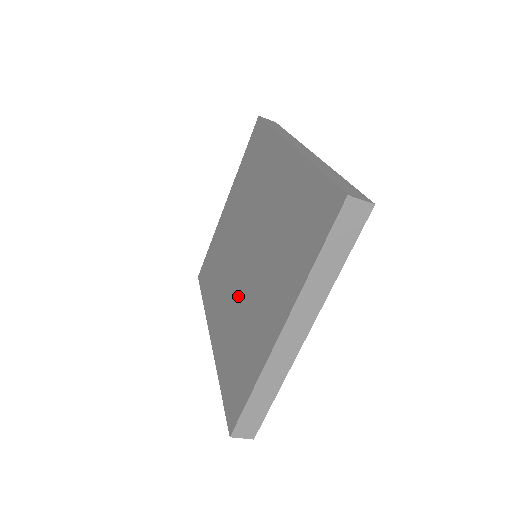
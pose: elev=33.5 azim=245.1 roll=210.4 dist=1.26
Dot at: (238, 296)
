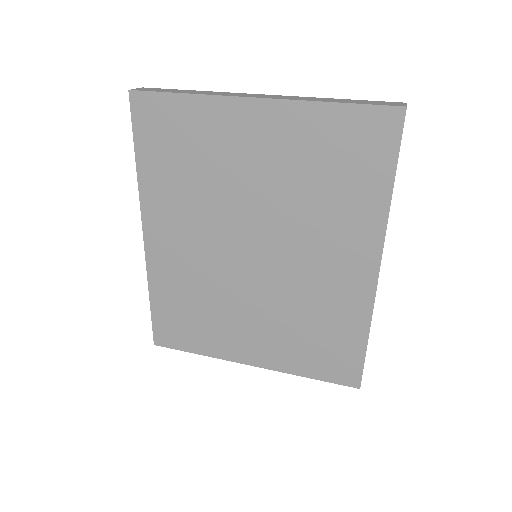
Dot at: (215, 272)
